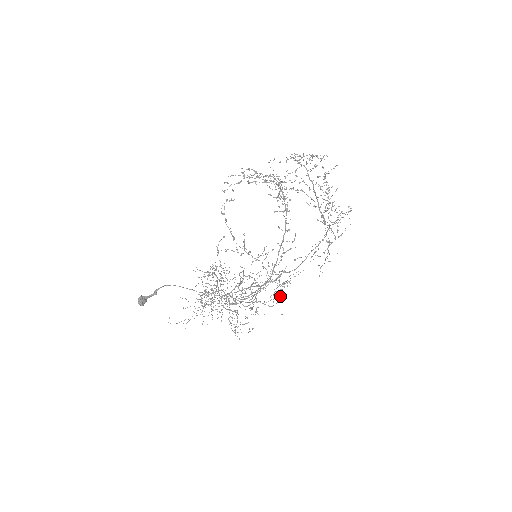
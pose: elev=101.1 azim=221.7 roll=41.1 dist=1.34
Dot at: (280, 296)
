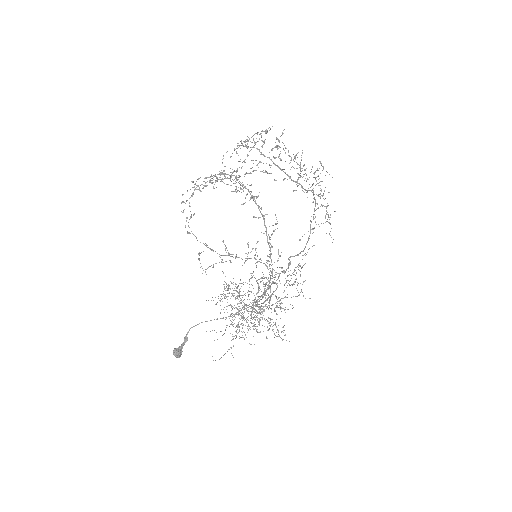
Dot at: occluded
